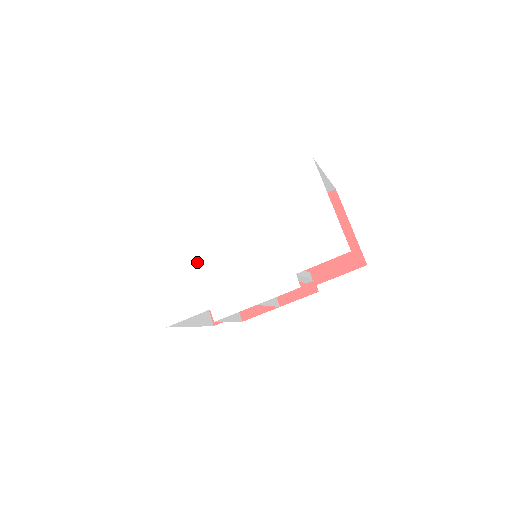
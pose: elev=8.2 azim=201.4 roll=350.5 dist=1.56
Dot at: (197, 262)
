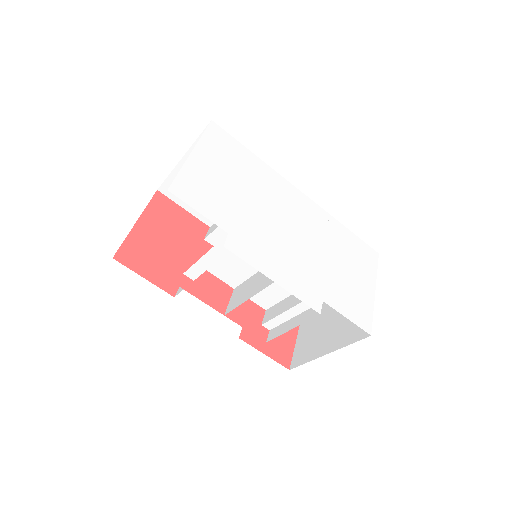
Dot at: (248, 193)
